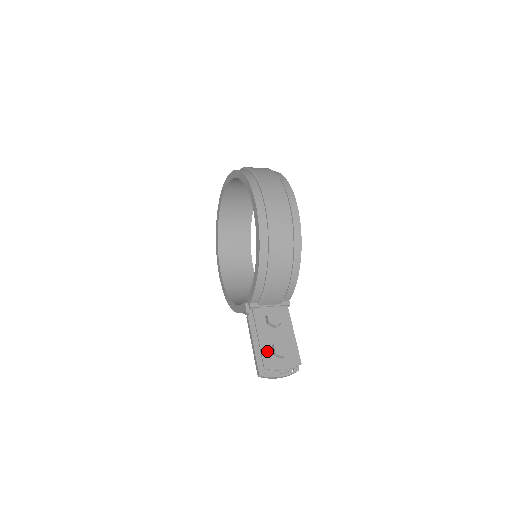
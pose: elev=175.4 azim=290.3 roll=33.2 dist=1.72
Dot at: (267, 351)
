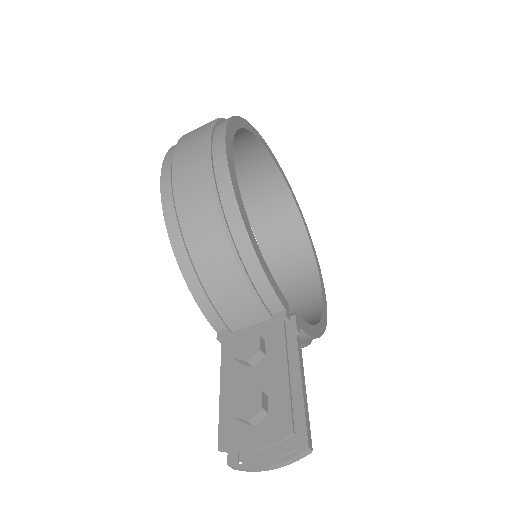
Dot at: (229, 414)
